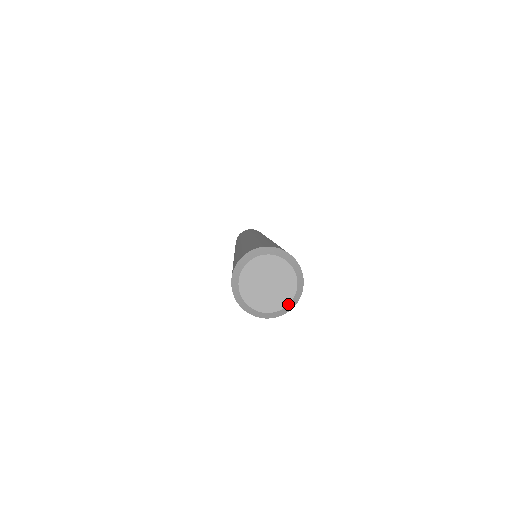
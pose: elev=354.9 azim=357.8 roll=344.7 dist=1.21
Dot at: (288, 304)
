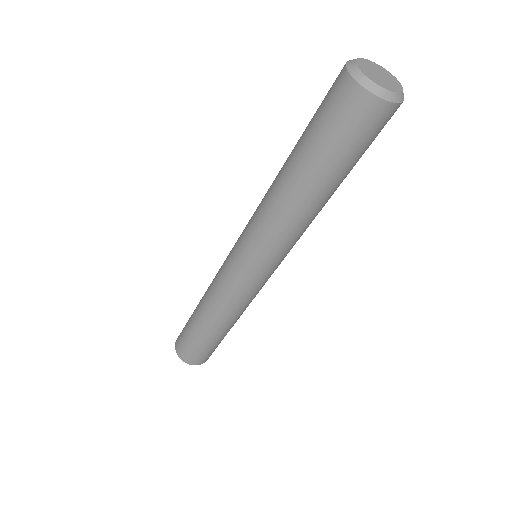
Dot at: (398, 92)
